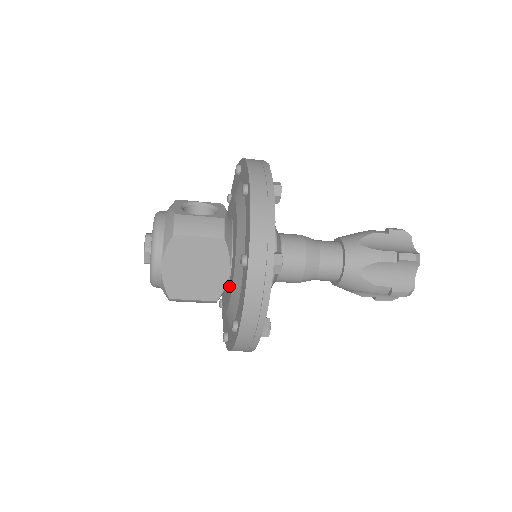
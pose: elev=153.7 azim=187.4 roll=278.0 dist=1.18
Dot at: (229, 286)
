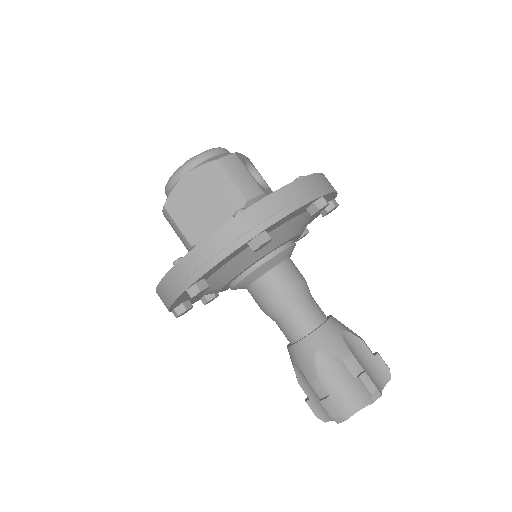
Dot at: occluded
